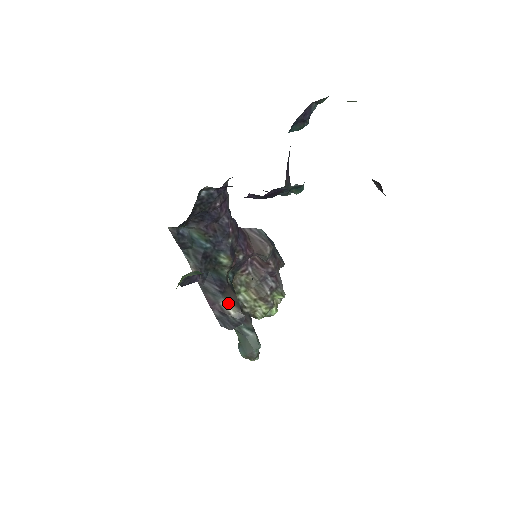
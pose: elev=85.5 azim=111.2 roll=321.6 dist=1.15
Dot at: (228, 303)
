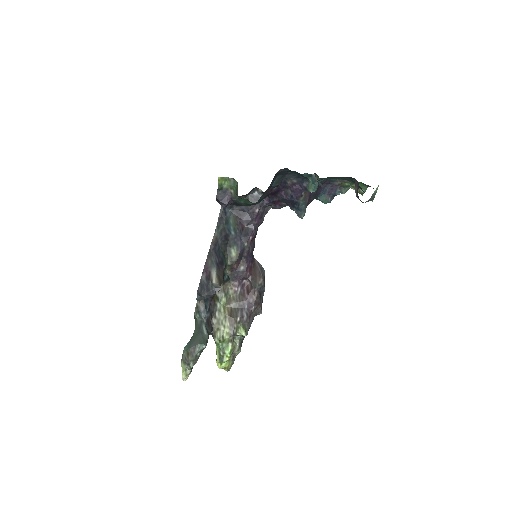
Dot at: (216, 275)
